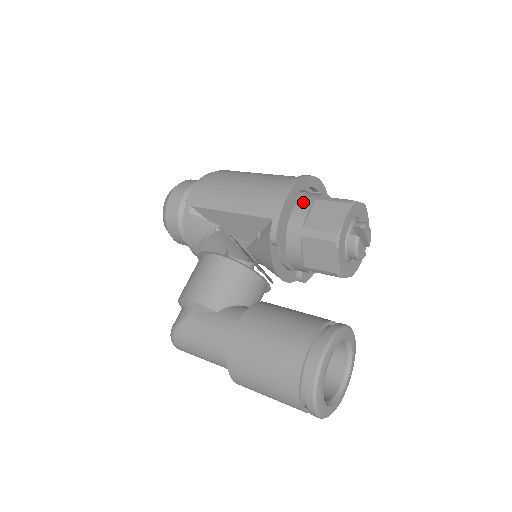
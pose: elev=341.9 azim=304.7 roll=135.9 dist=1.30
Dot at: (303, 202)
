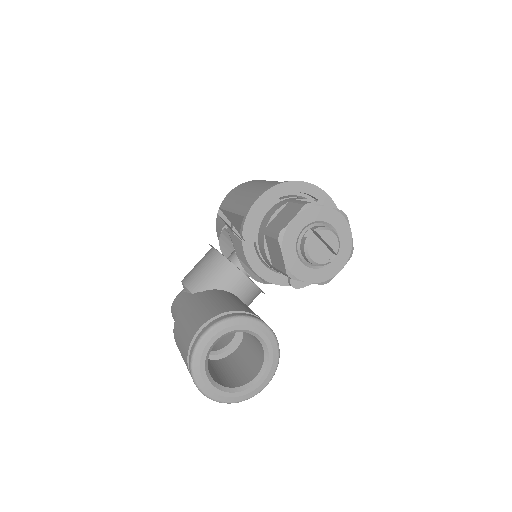
Dot at: (279, 204)
